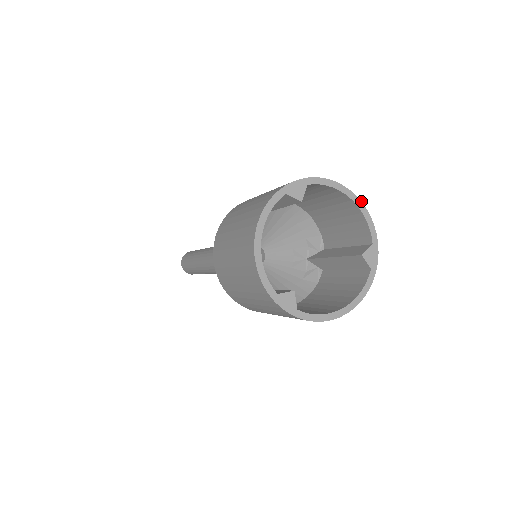
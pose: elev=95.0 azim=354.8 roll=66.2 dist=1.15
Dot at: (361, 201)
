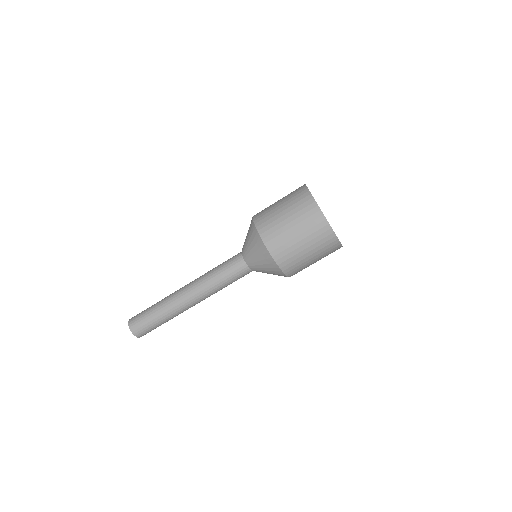
Dot at: occluded
